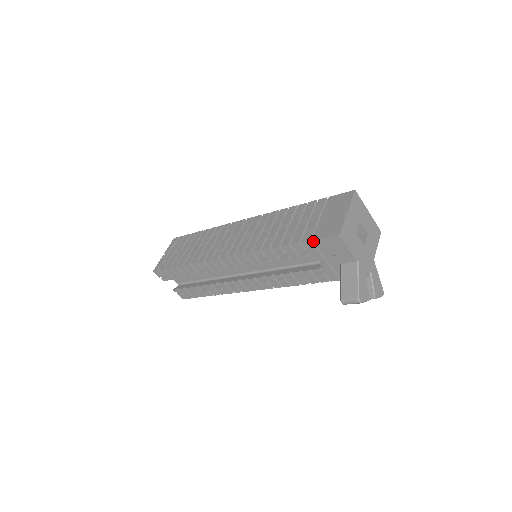
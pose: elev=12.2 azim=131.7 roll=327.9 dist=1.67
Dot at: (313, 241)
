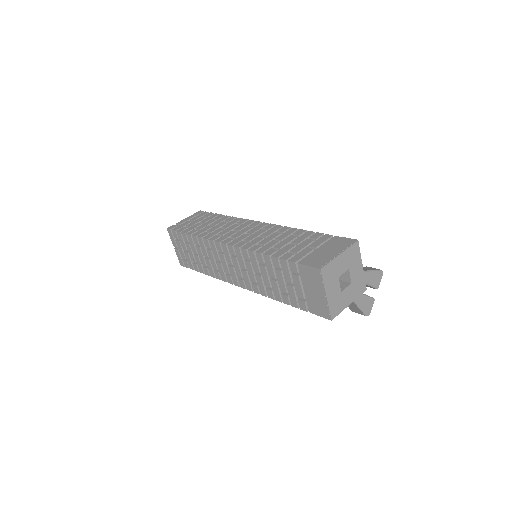
Dot at: occluded
